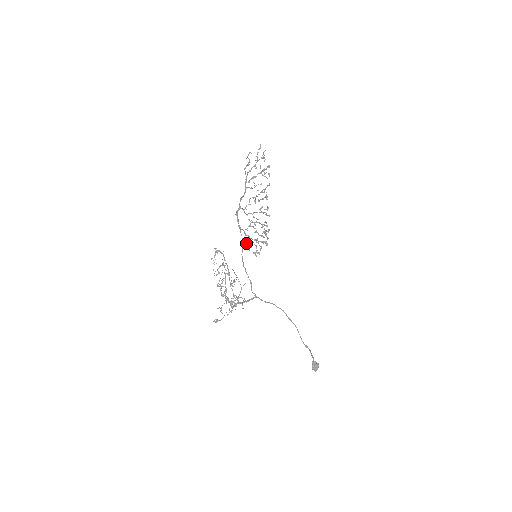
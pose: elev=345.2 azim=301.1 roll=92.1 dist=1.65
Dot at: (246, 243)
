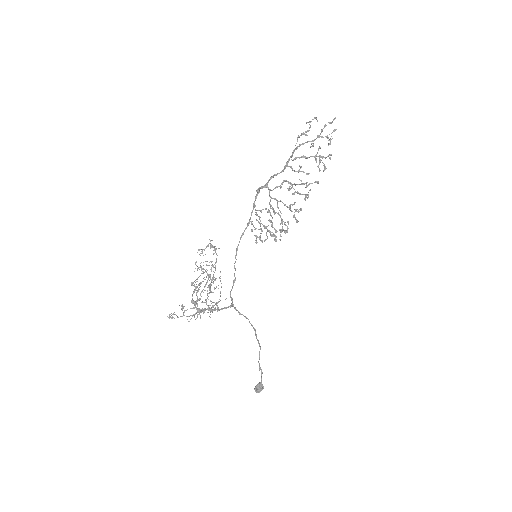
Dot at: (252, 221)
